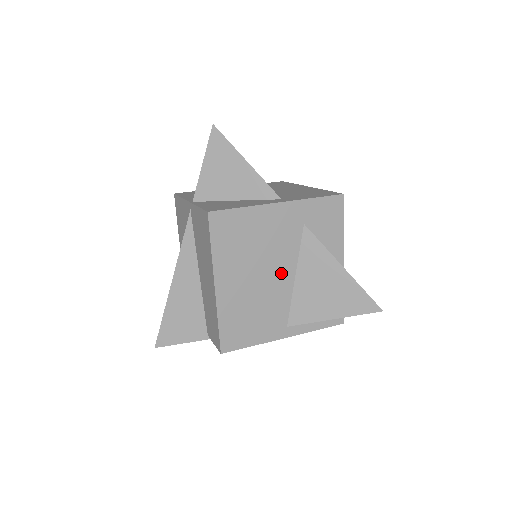
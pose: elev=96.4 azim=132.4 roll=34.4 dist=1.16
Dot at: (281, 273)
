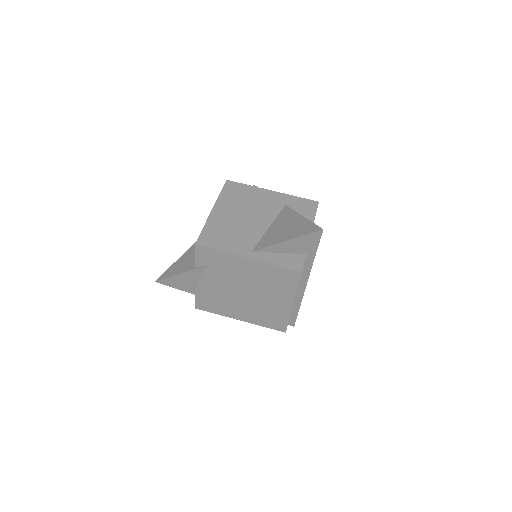
Dot at: (260, 221)
